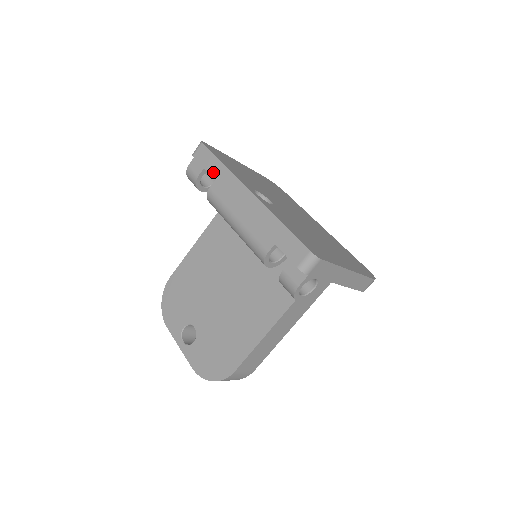
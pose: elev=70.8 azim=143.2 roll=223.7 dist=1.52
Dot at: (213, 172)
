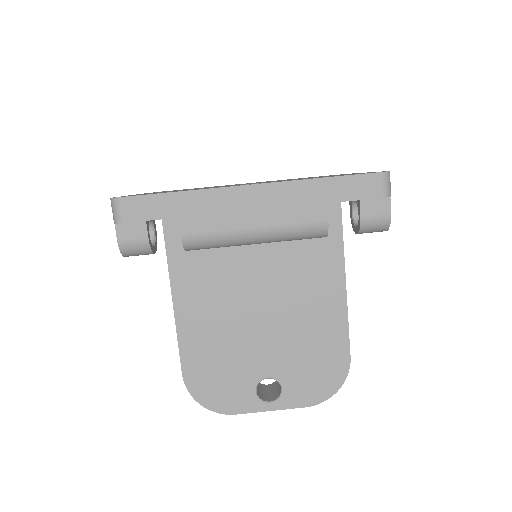
Dot at: (177, 211)
